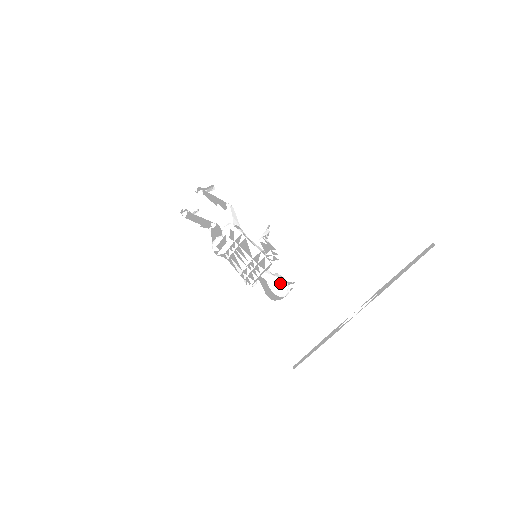
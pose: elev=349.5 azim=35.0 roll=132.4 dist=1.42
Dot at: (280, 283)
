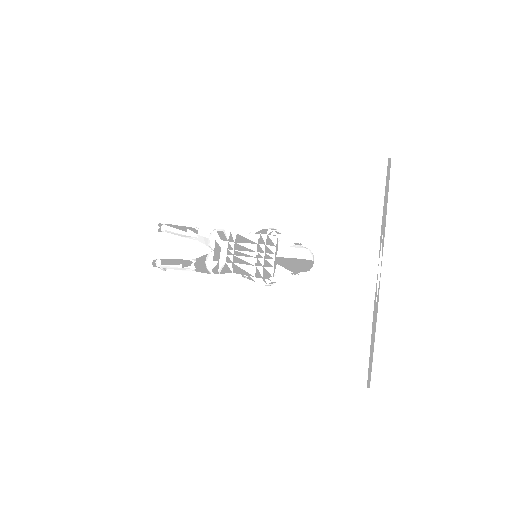
Dot at: (300, 247)
